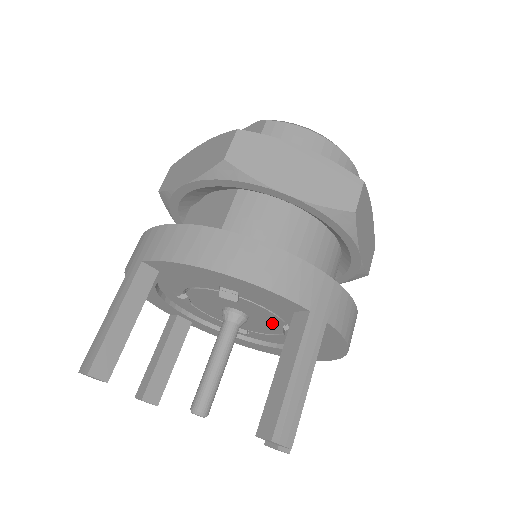
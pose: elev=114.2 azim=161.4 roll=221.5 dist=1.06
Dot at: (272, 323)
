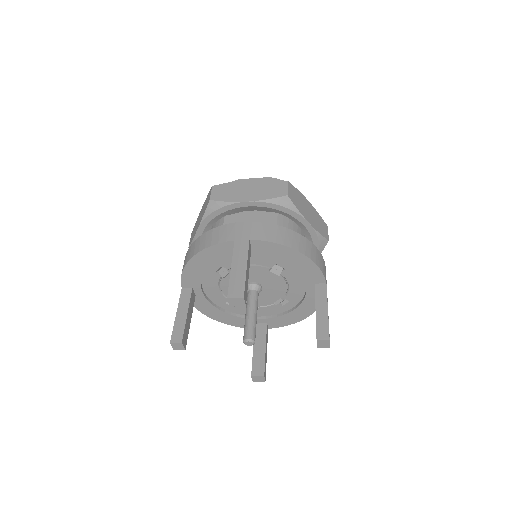
Dot at: (274, 296)
